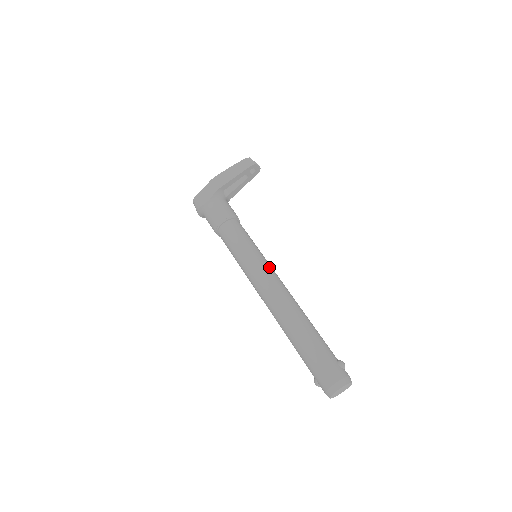
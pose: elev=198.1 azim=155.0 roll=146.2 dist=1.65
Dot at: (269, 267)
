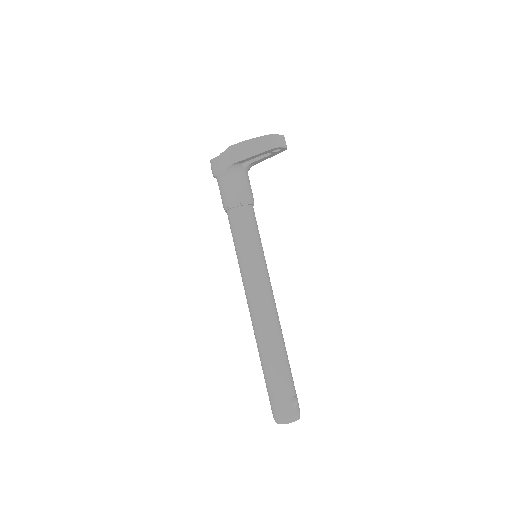
Dot at: (262, 278)
